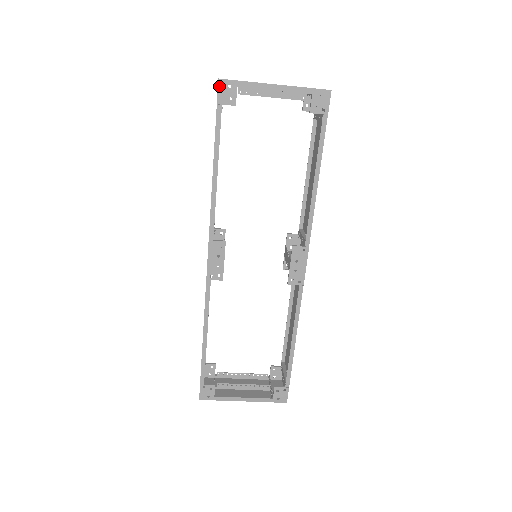
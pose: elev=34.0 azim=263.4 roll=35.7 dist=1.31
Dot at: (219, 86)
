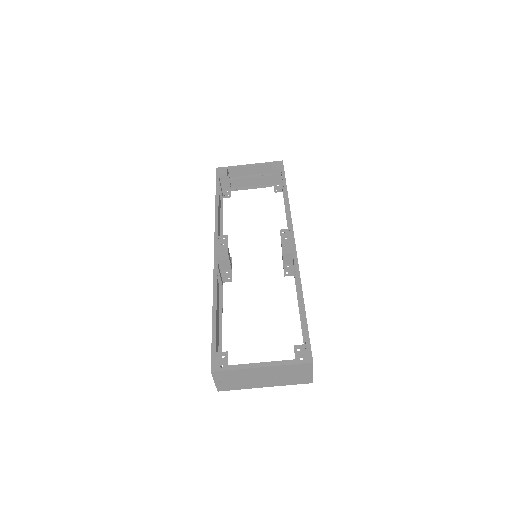
Dot at: (217, 170)
